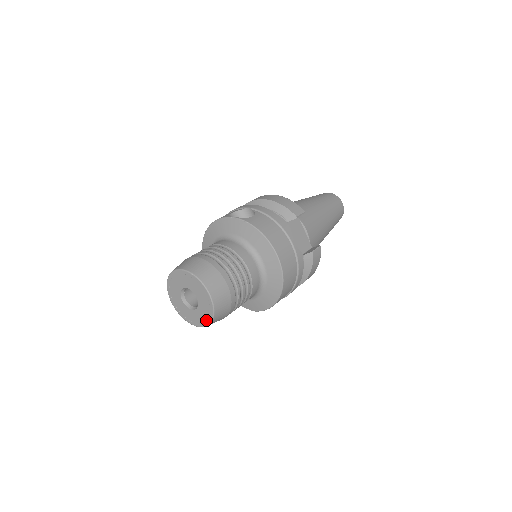
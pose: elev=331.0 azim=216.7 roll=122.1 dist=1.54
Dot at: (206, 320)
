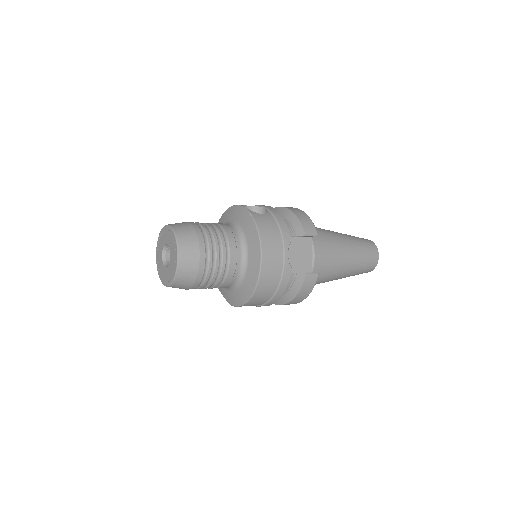
Dot at: (169, 280)
